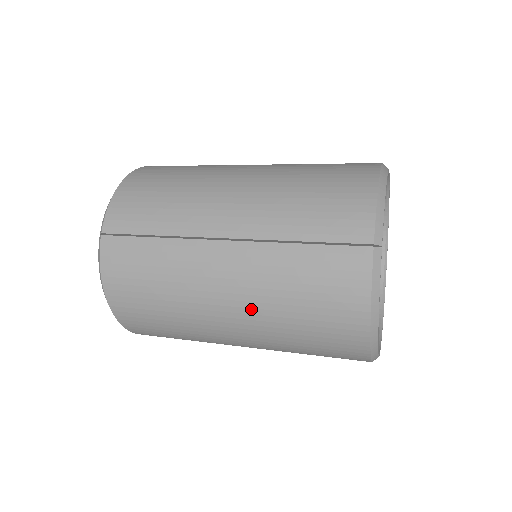
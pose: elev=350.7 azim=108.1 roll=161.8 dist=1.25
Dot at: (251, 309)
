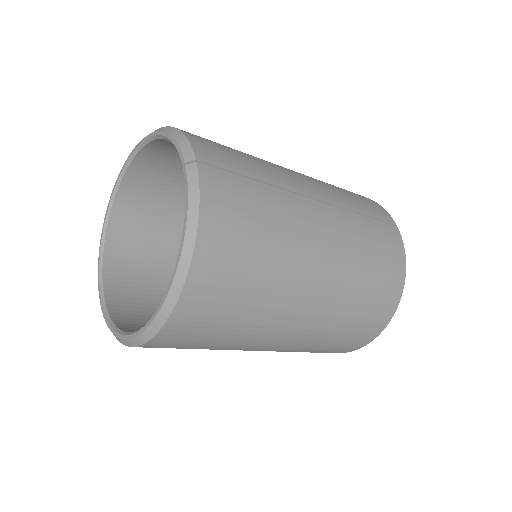
Dot at: (340, 267)
